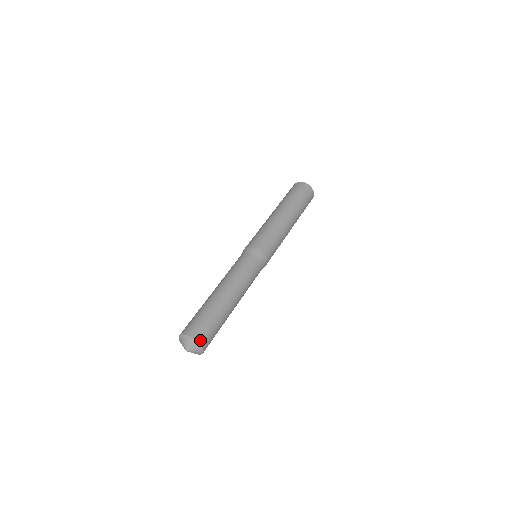
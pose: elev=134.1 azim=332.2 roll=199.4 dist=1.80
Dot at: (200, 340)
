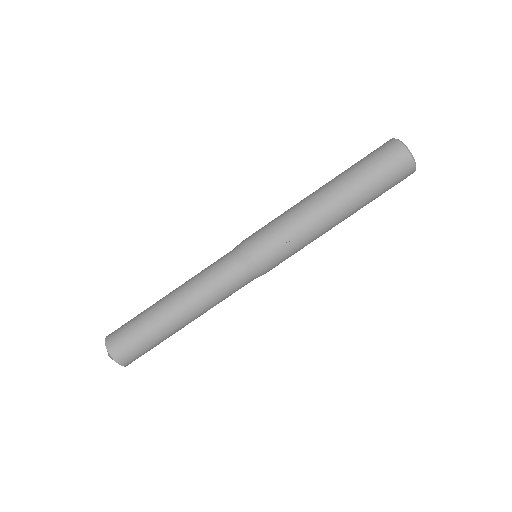
Dot at: (127, 364)
